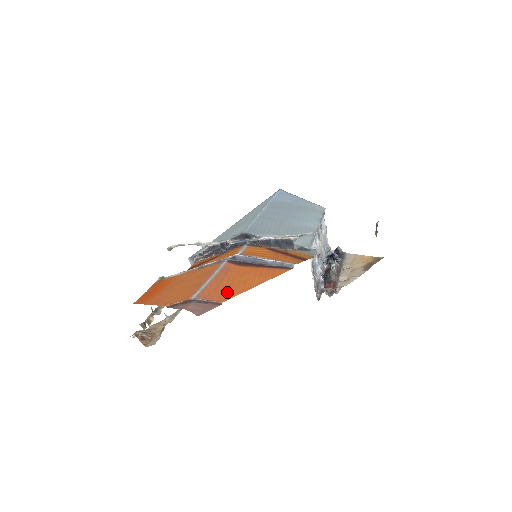
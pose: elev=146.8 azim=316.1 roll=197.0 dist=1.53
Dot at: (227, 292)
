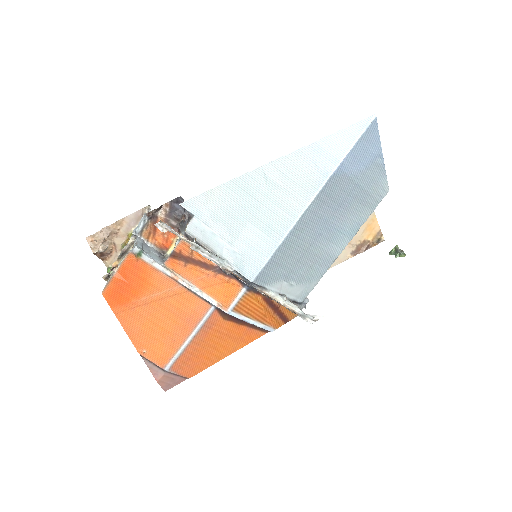
Dot at: (197, 365)
